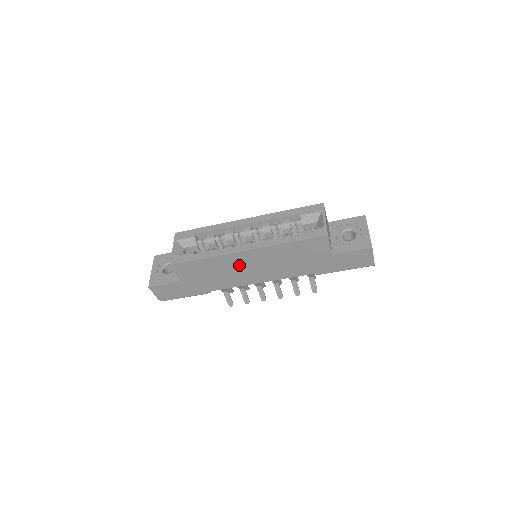
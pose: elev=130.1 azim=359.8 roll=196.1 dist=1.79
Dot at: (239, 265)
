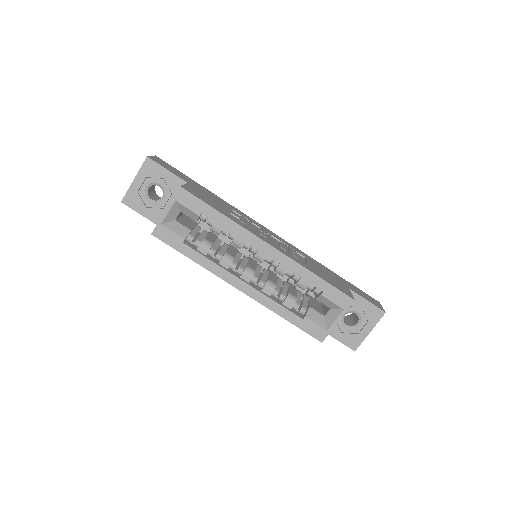
Dot at: occluded
